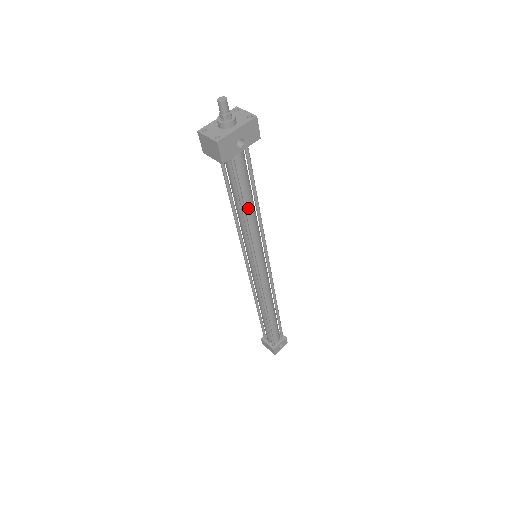
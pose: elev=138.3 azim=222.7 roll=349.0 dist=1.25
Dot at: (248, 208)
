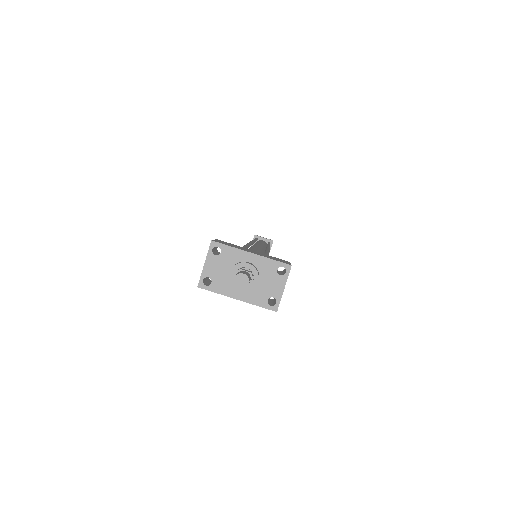
Dot at: occluded
